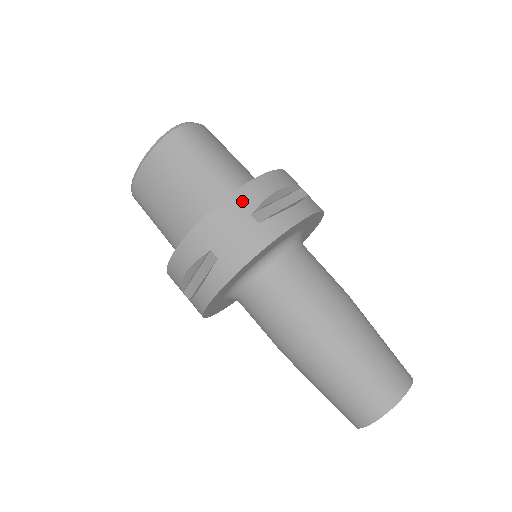
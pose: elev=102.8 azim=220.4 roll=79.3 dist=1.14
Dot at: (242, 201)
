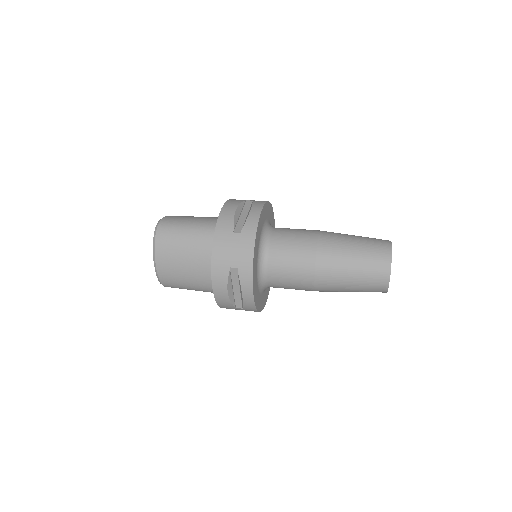
Dot at: (223, 230)
